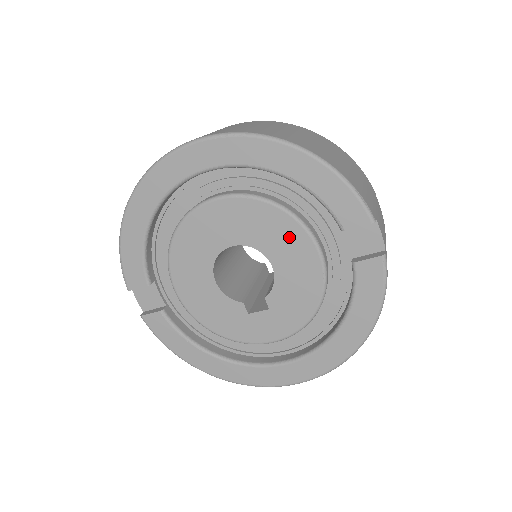
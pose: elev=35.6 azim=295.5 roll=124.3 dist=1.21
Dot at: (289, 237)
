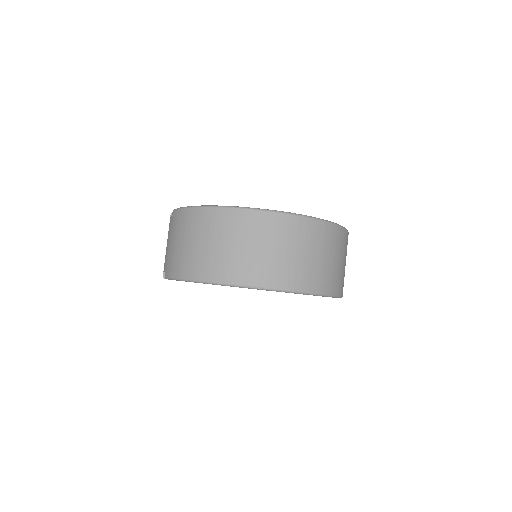
Dot at: occluded
